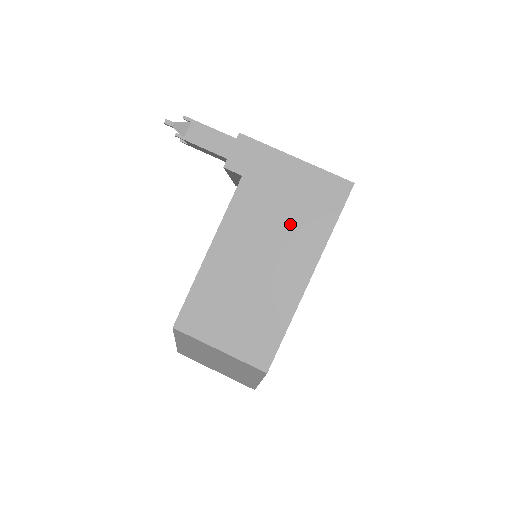
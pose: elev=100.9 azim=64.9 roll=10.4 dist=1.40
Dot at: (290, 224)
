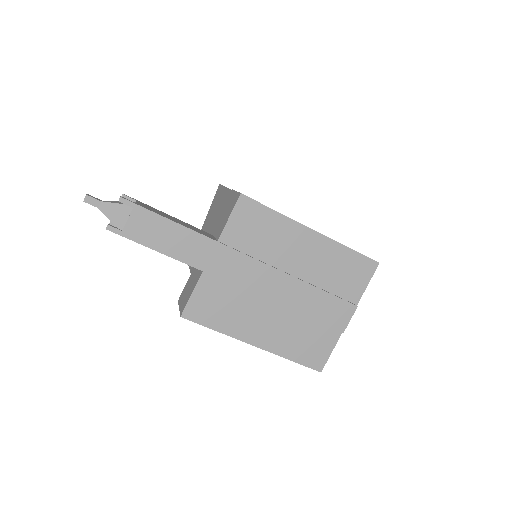
Dot at: occluded
